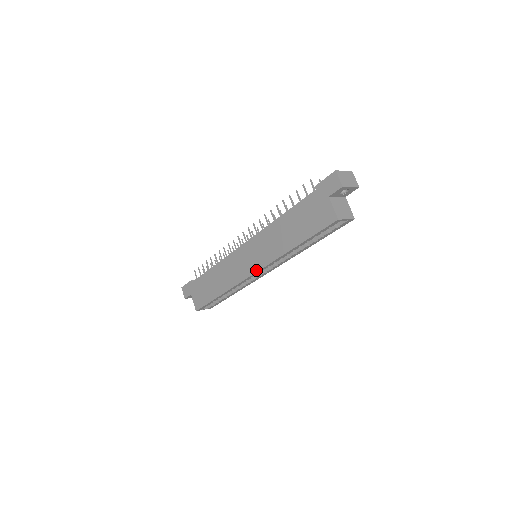
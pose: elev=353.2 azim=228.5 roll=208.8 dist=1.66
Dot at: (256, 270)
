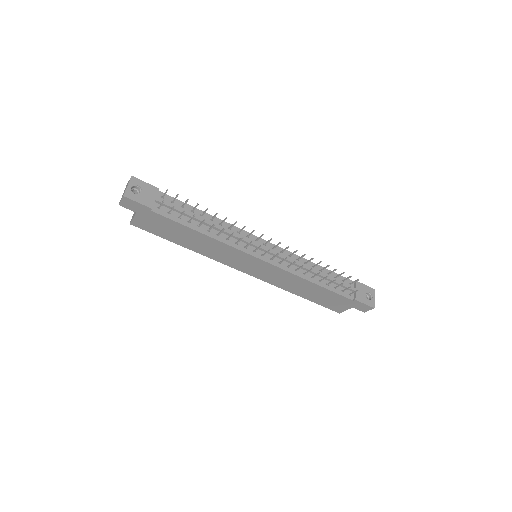
Dot at: (251, 275)
